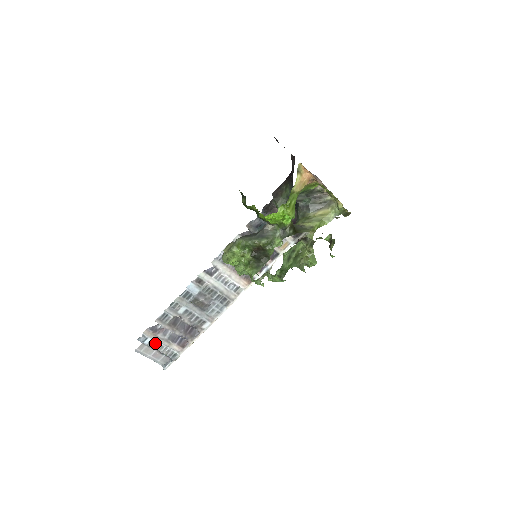
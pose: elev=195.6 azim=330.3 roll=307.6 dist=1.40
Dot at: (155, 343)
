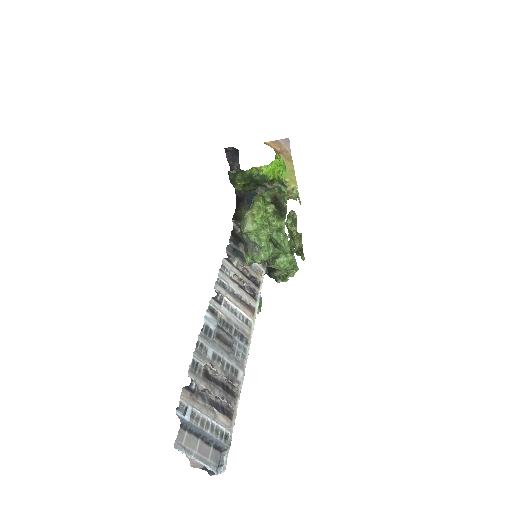
Dot at: (197, 417)
